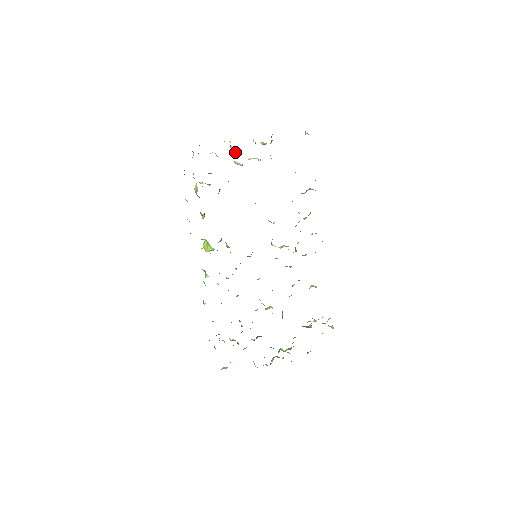
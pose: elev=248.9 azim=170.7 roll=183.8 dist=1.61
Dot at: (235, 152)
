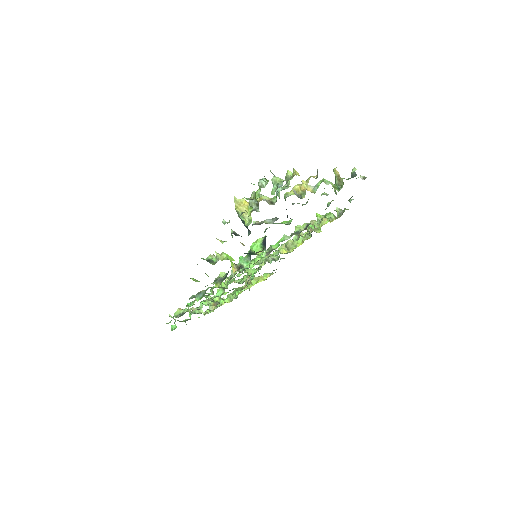
Dot at: occluded
